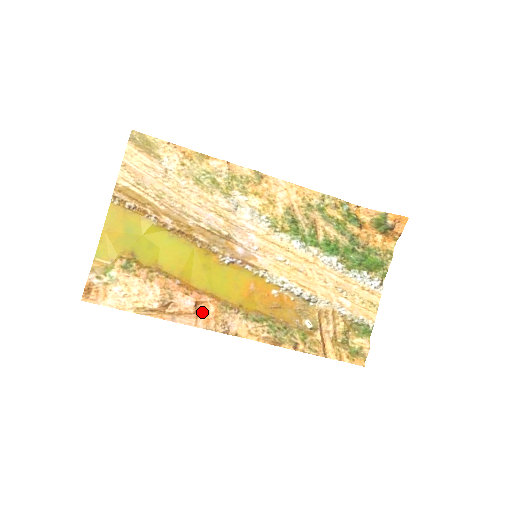
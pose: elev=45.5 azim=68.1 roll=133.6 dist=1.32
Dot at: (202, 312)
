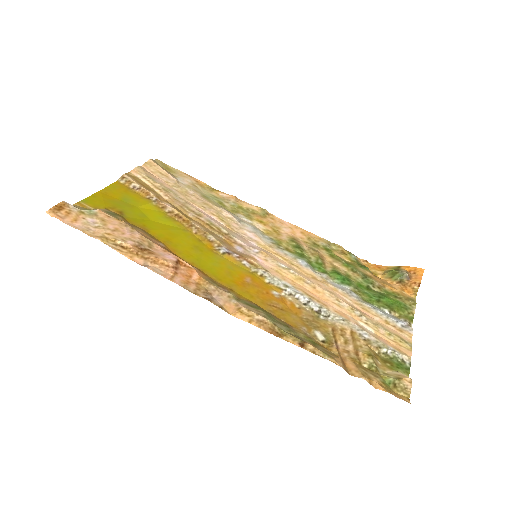
Dot at: (182, 273)
